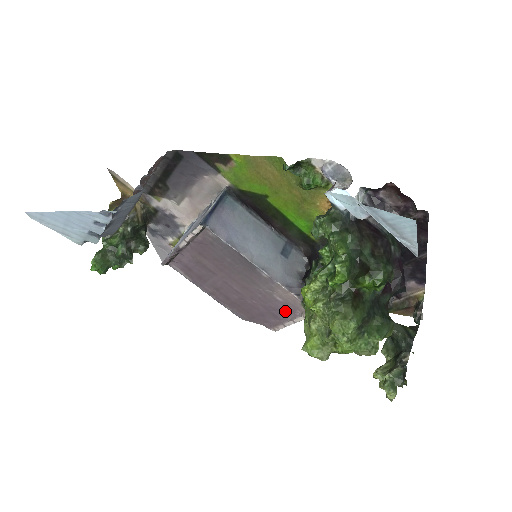
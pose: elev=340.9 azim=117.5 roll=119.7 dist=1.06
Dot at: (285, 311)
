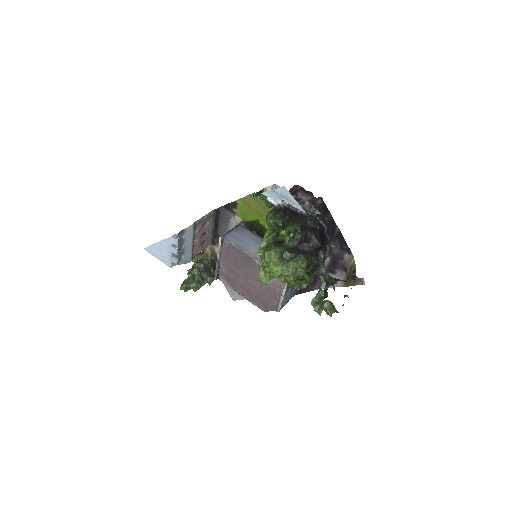
Dot at: (277, 290)
